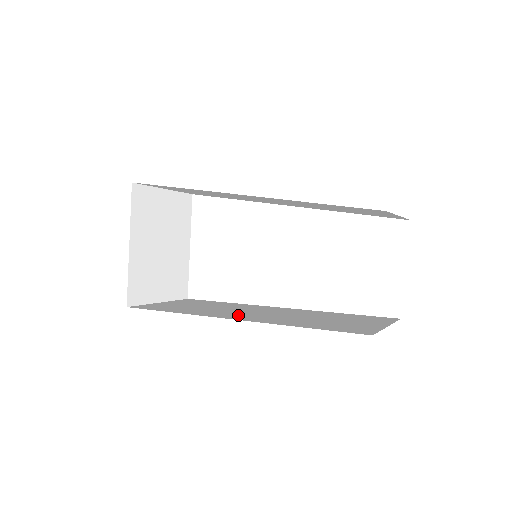
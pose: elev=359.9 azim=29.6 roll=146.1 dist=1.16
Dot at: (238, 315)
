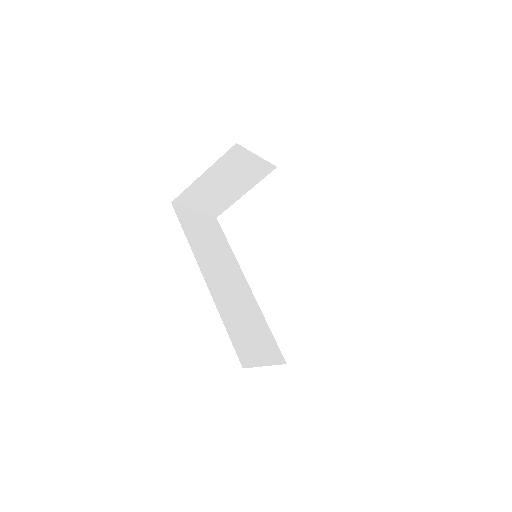
Dot at: (213, 276)
